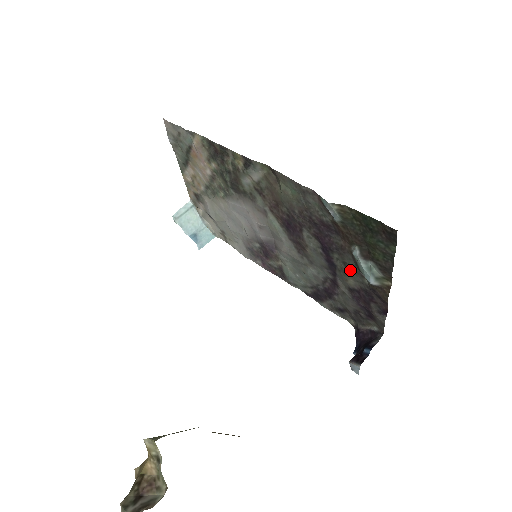
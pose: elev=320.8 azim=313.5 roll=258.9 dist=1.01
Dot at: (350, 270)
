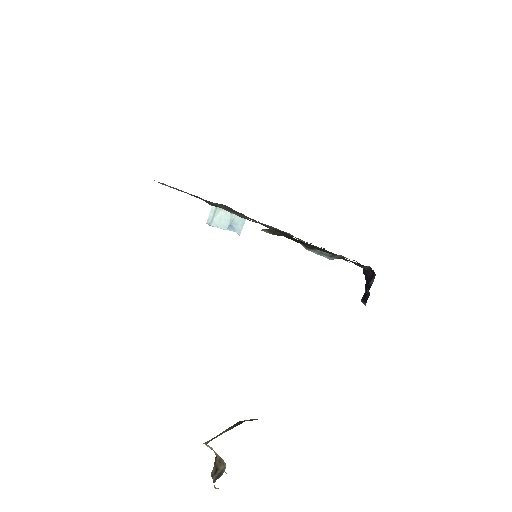
Dot at: occluded
